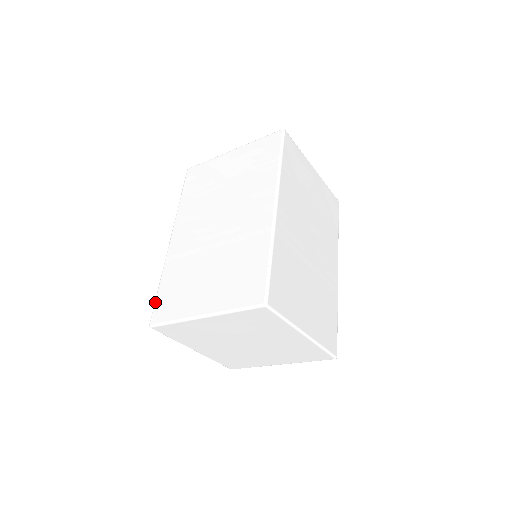
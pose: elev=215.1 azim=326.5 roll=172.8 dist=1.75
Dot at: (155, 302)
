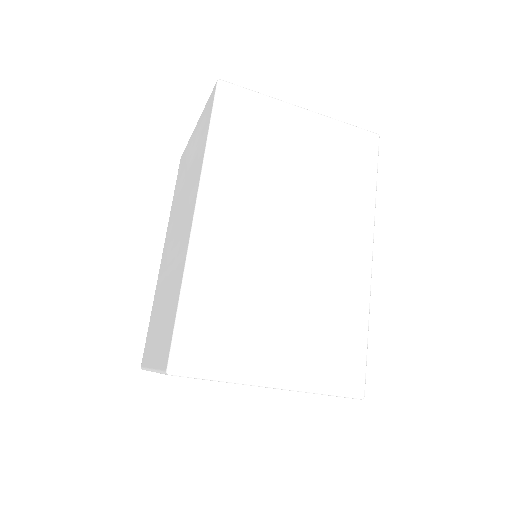
Dot at: (146, 339)
